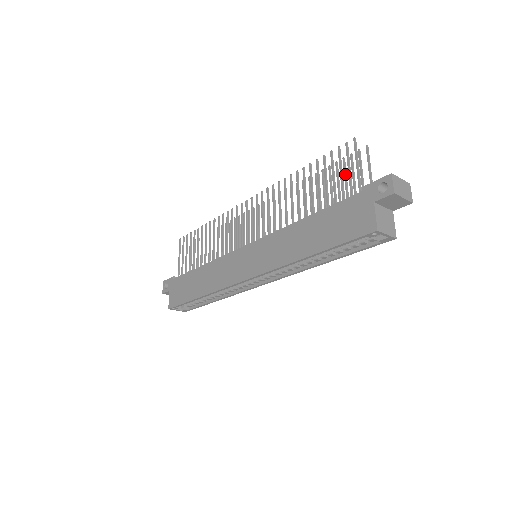
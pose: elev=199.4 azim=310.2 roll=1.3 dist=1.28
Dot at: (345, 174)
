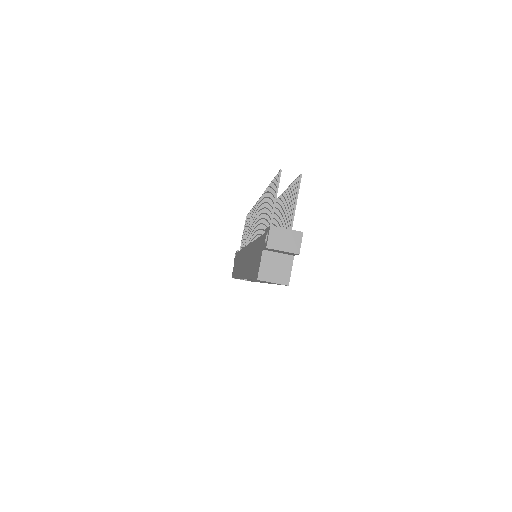
Dot at: (290, 200)
